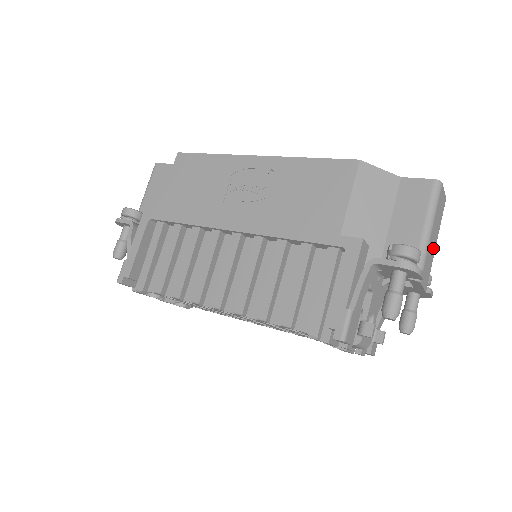
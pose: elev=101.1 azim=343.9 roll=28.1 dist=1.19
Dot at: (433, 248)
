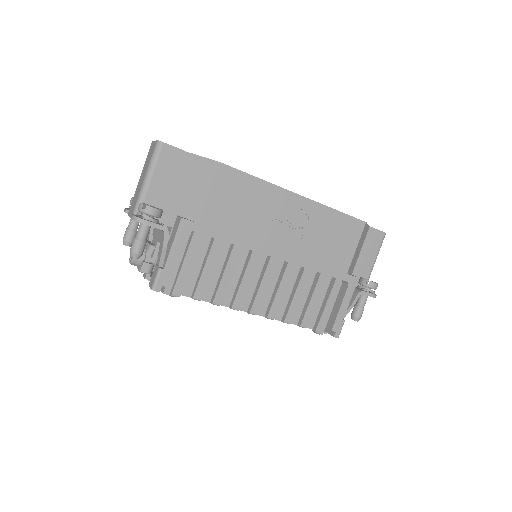
Dot at: occluded
